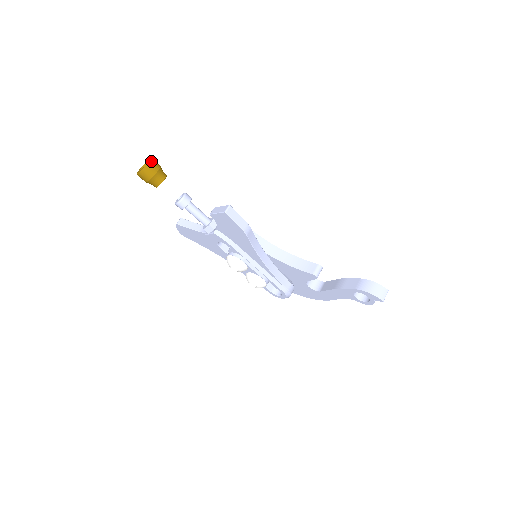
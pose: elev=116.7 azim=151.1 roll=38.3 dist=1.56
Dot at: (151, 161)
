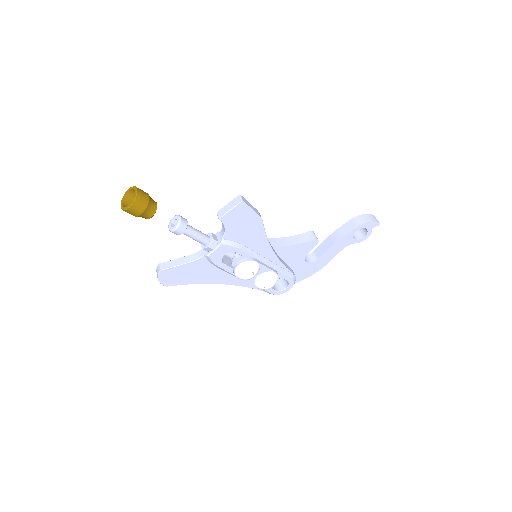
Dot at: occluded
